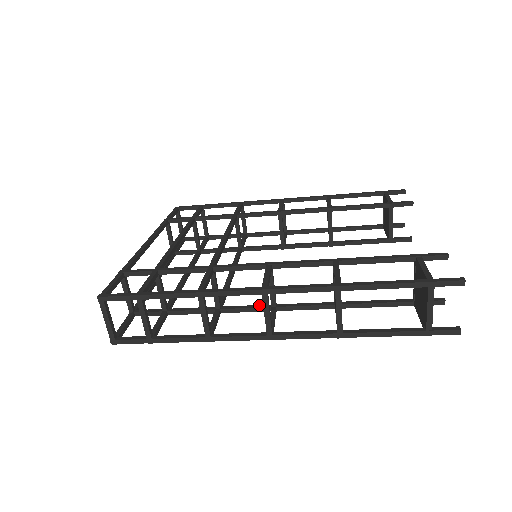
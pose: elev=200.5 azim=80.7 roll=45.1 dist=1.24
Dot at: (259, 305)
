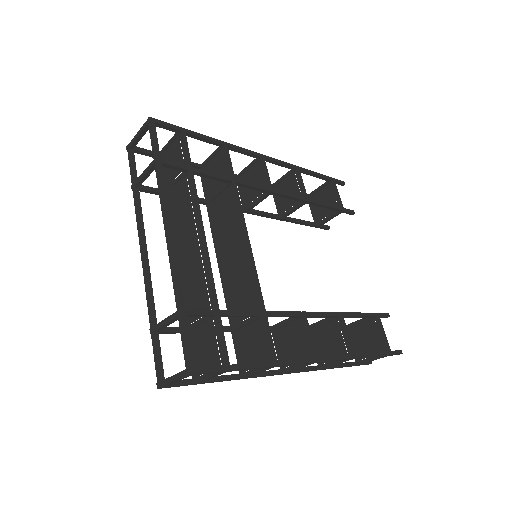
Dot at: occluded
